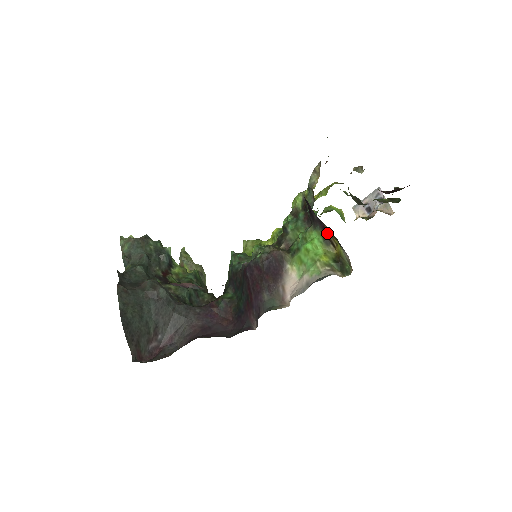
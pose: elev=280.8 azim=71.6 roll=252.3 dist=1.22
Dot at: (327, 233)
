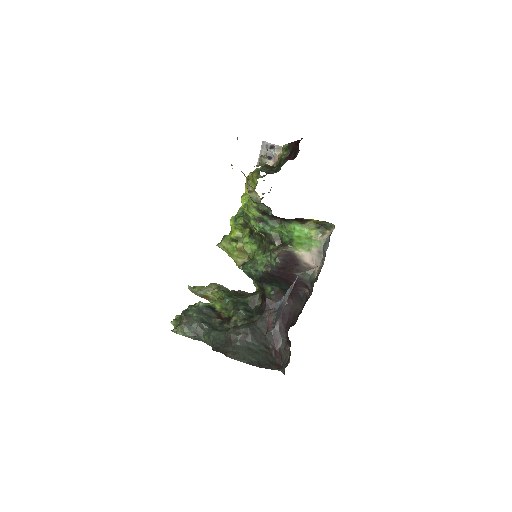
Dot at: (300, 220)
